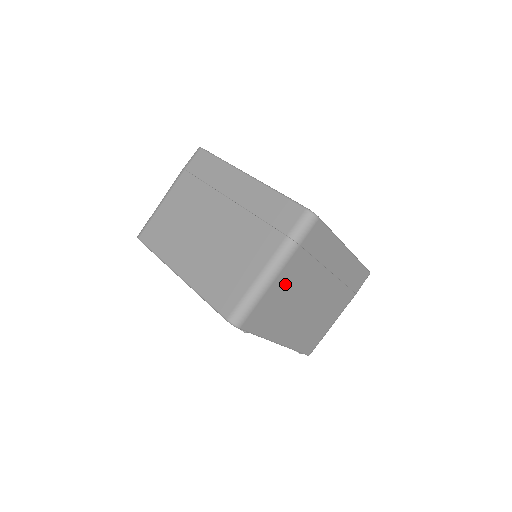
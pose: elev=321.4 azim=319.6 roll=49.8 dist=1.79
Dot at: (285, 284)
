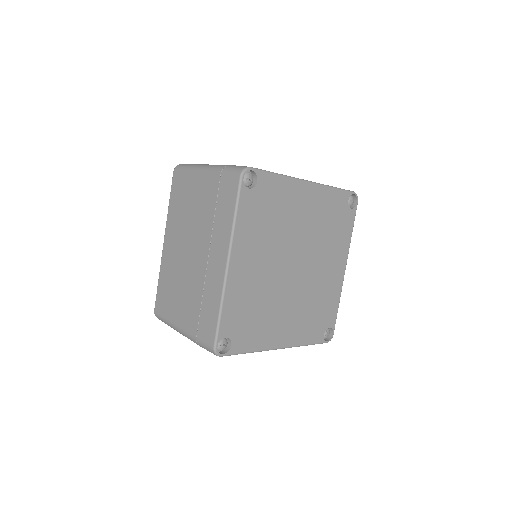
Dot at: occluded
